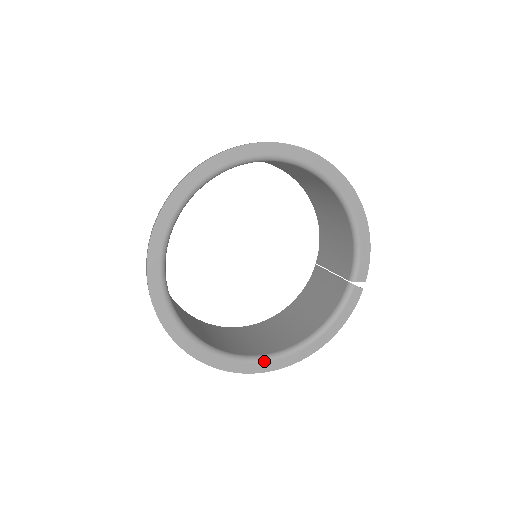
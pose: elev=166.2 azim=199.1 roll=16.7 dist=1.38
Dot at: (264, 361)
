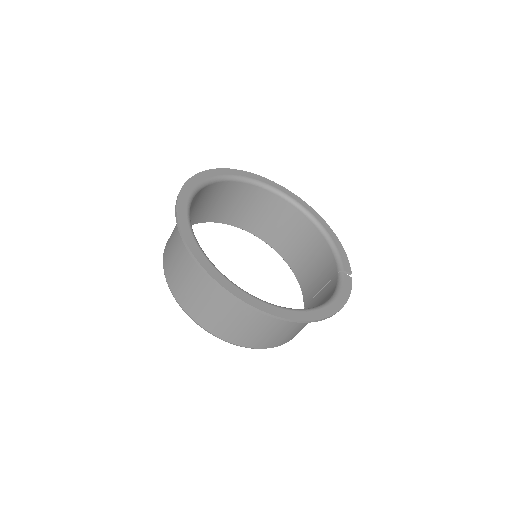
Dot at: (286, 309)
